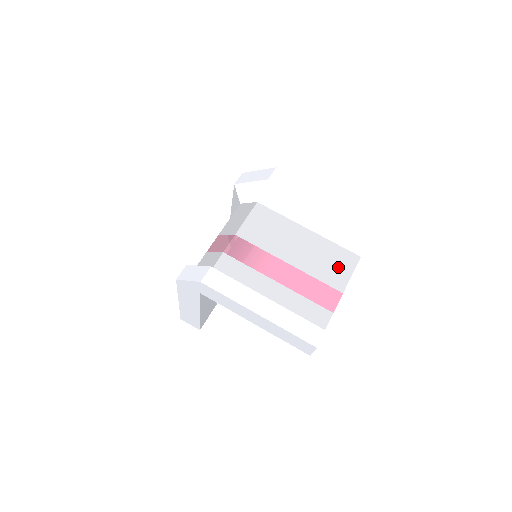
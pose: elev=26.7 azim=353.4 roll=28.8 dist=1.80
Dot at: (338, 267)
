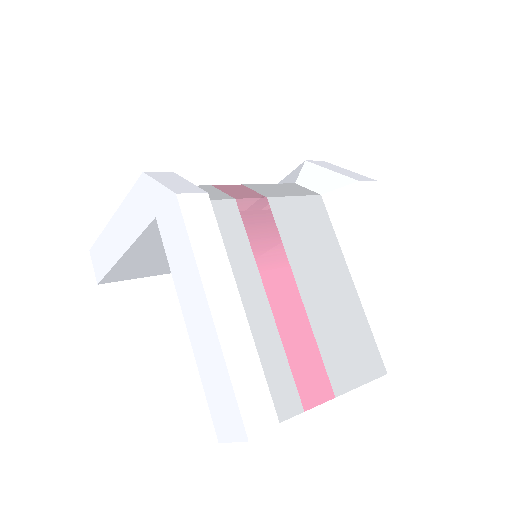
Dot at: (353, 358)
